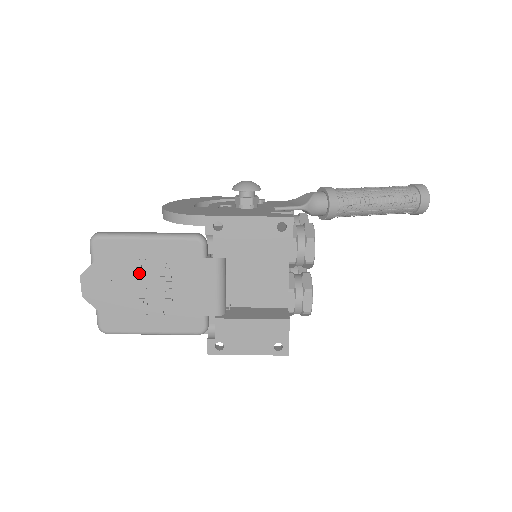
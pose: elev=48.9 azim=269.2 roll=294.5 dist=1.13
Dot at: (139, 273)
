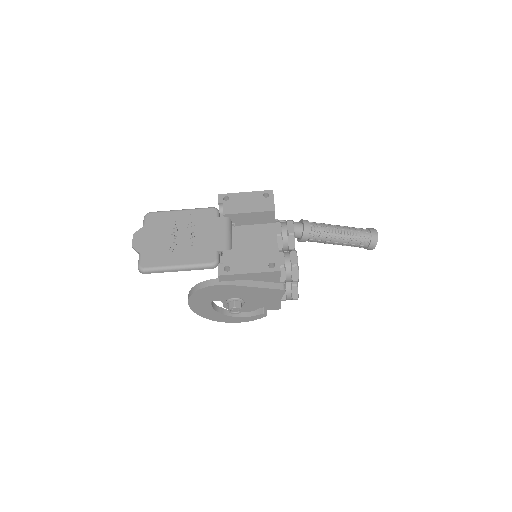
Dot at: (173, 229)
